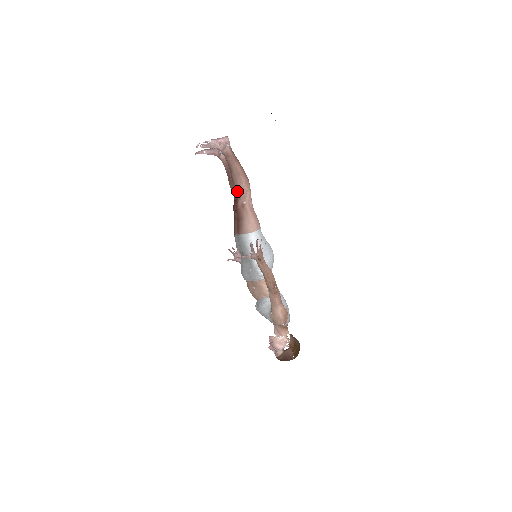
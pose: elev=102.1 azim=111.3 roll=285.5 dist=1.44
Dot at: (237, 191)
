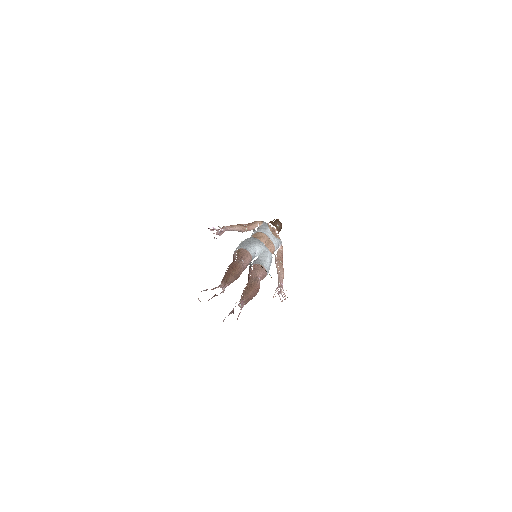
Dot at: occluded
